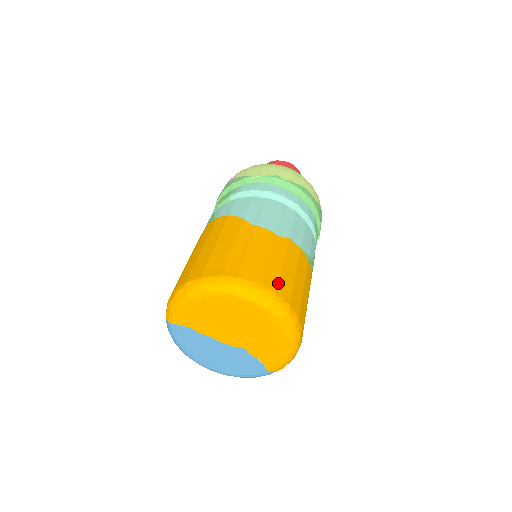
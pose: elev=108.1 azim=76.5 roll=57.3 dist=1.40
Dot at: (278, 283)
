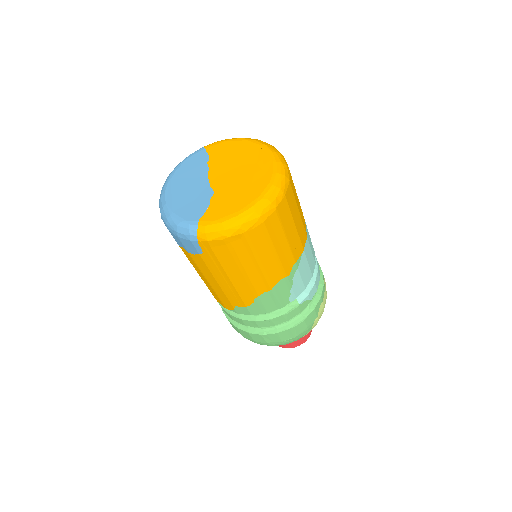
Dot at: (293, 191)
